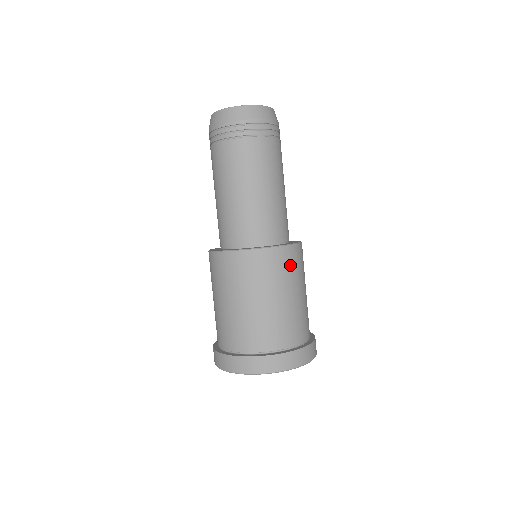
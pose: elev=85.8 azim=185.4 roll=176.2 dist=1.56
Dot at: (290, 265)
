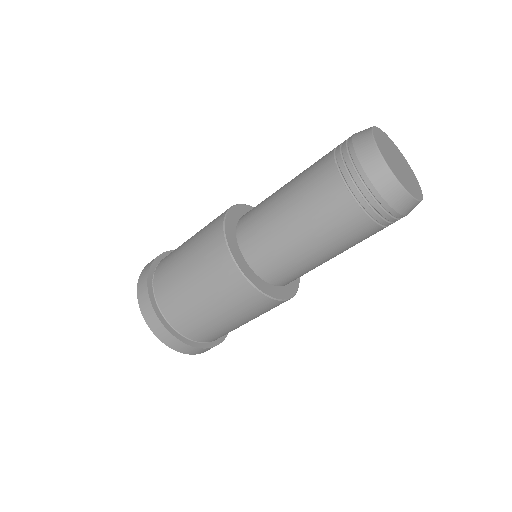
Dot at: occluded
